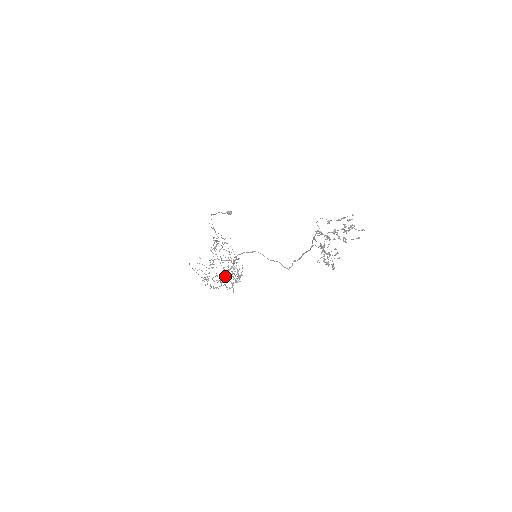
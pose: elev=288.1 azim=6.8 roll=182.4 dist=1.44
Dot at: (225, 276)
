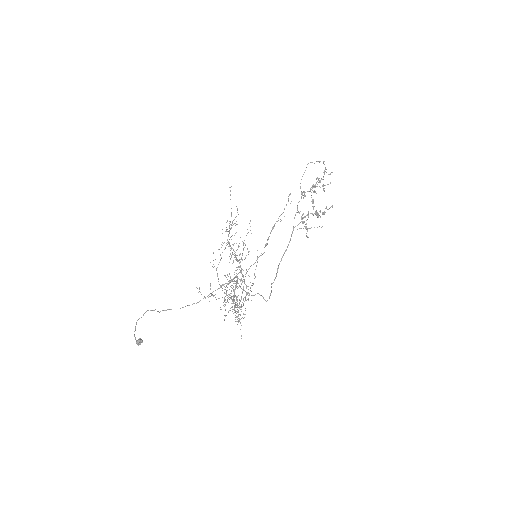
Dot at: occluded
